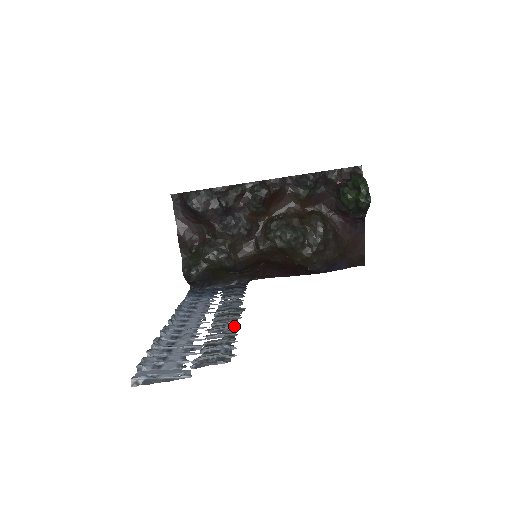
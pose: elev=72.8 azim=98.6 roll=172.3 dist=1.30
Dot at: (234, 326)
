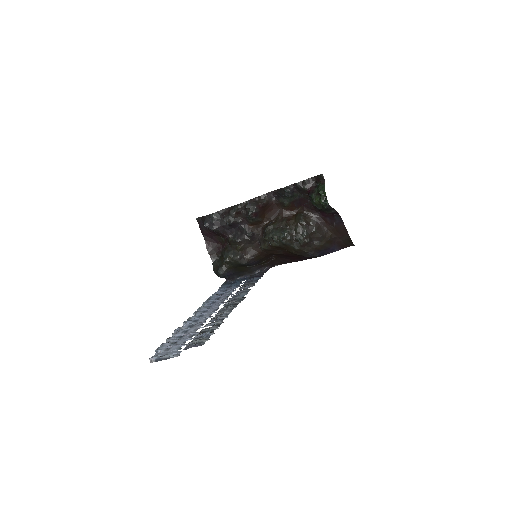
Dot at: (226, 315)
